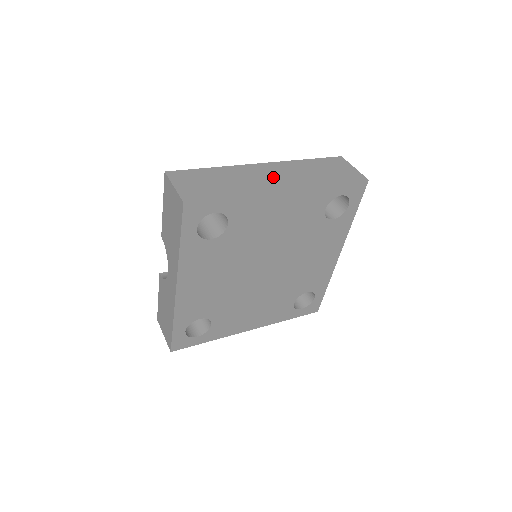
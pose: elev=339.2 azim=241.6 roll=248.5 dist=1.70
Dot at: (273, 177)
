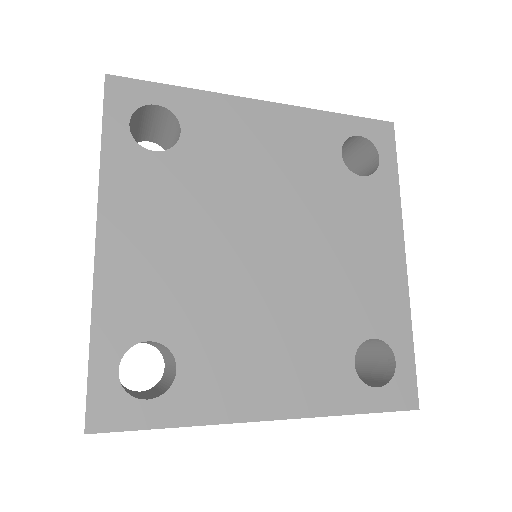
Dot at: occluded
